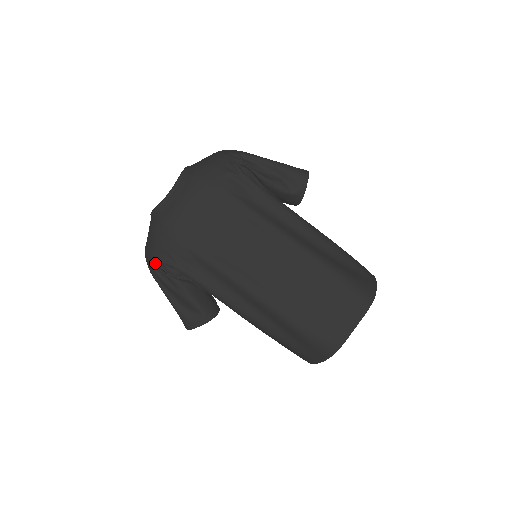
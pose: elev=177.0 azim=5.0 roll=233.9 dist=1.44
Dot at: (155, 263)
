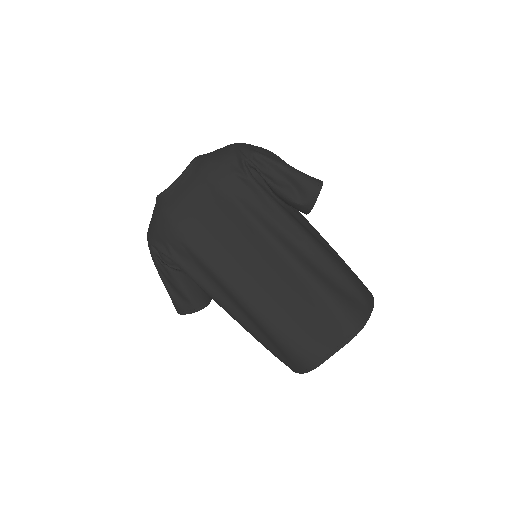
Dot at: (152, 248)
